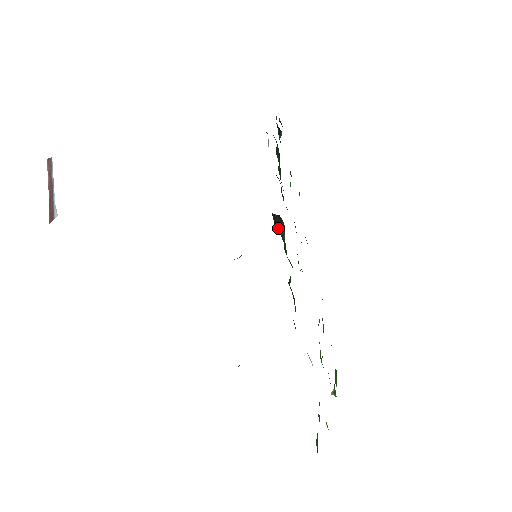
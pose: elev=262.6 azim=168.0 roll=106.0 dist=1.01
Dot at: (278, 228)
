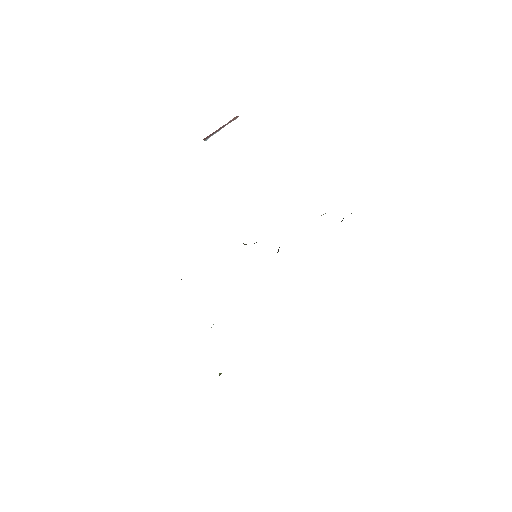
Dot at: occluded
